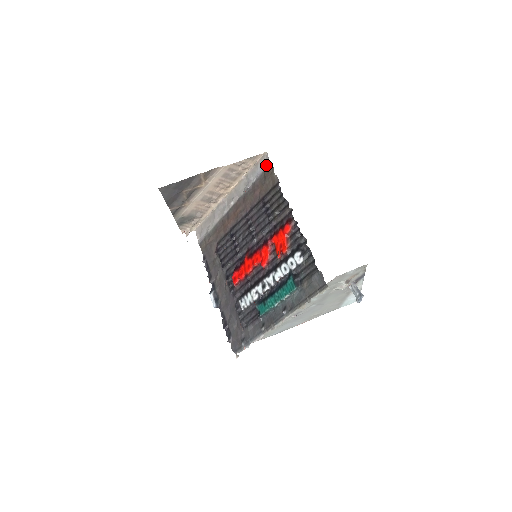
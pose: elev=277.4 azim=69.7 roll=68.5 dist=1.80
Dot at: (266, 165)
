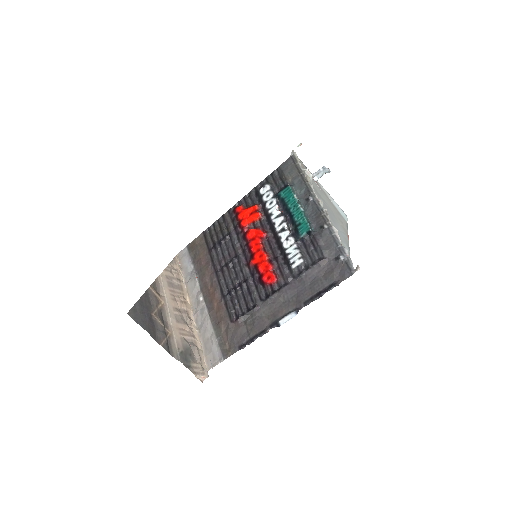
Dot at: (186, 253)
